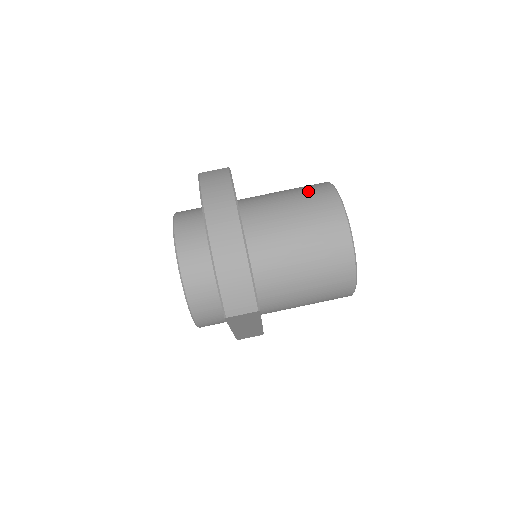
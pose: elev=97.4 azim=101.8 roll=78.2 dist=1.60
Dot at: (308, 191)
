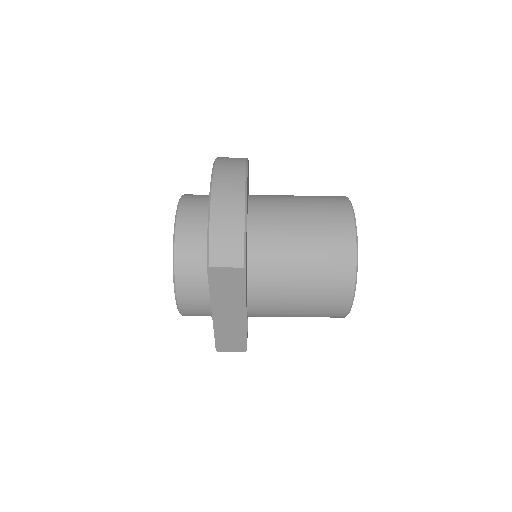
Dot at: occluded
